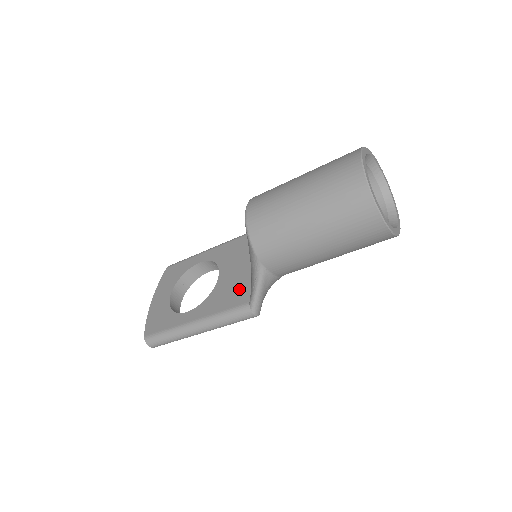
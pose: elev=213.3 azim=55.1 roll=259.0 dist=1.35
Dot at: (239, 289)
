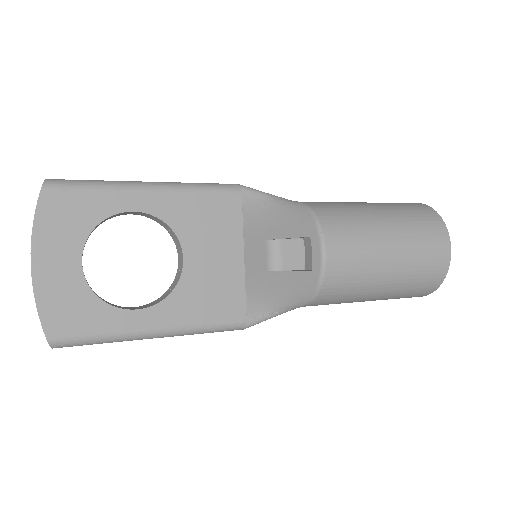
Dot at: (227, 294)
